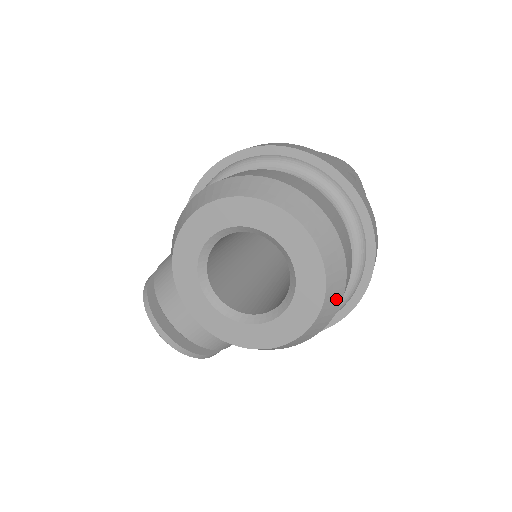
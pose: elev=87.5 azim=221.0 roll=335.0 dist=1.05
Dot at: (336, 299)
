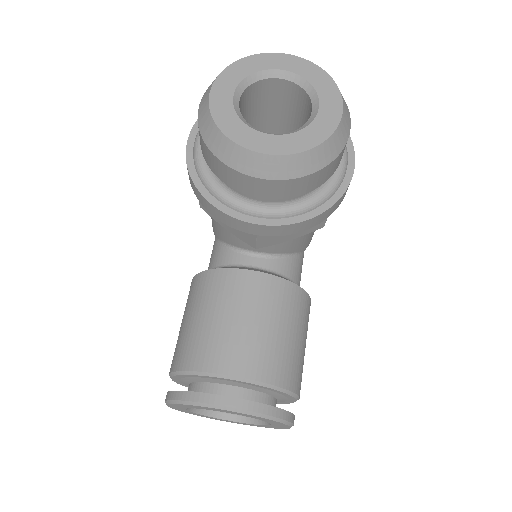
Dot at: occluded
